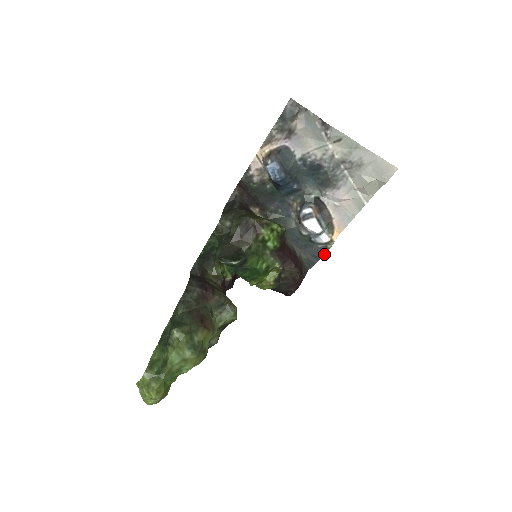
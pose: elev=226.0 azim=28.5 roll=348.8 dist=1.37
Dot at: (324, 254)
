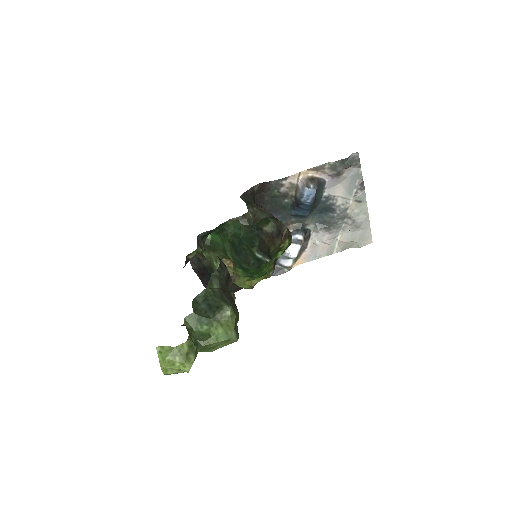
Dot at: (278, 274)
